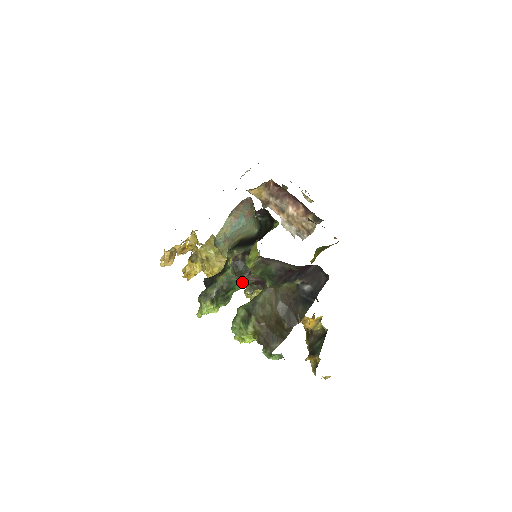
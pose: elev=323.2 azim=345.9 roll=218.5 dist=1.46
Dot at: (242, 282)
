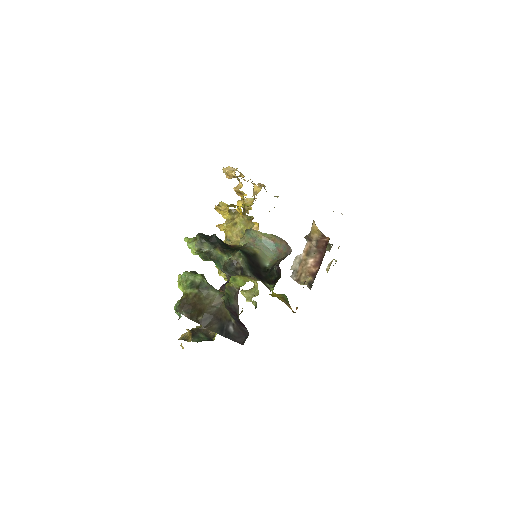
Dot at: occluded
